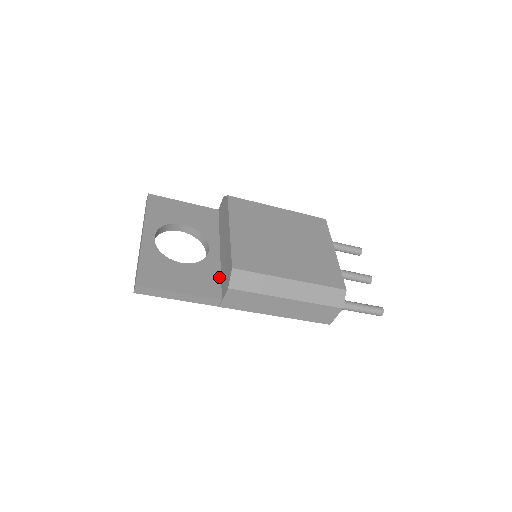
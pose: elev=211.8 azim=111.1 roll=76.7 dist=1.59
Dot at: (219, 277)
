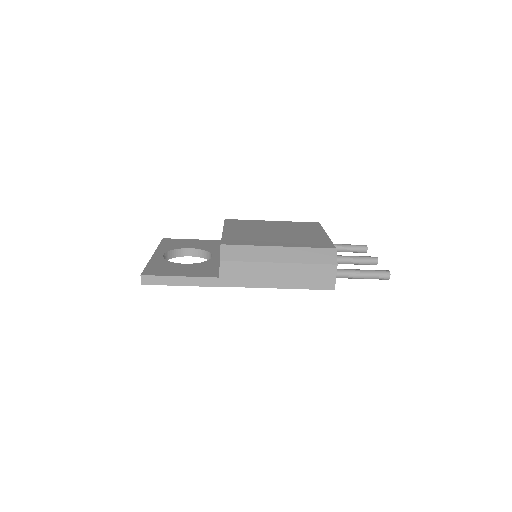
Dot at: occluded
